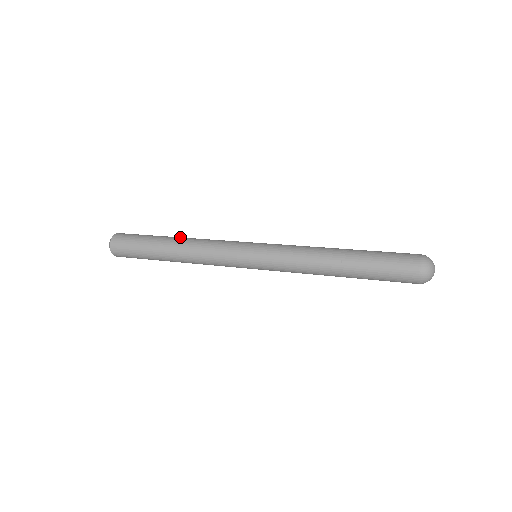
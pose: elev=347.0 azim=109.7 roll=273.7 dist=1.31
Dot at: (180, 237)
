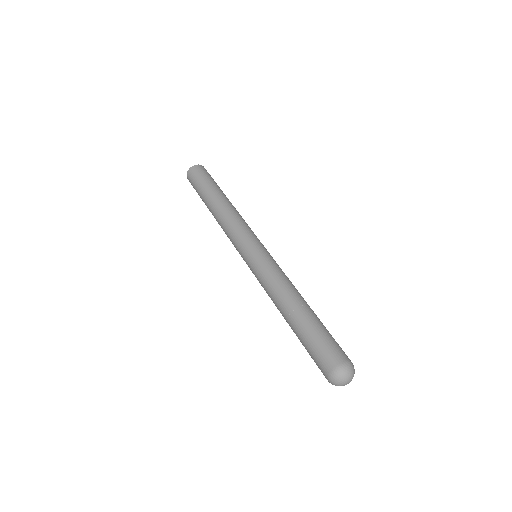
Dot at: (229, 201)
